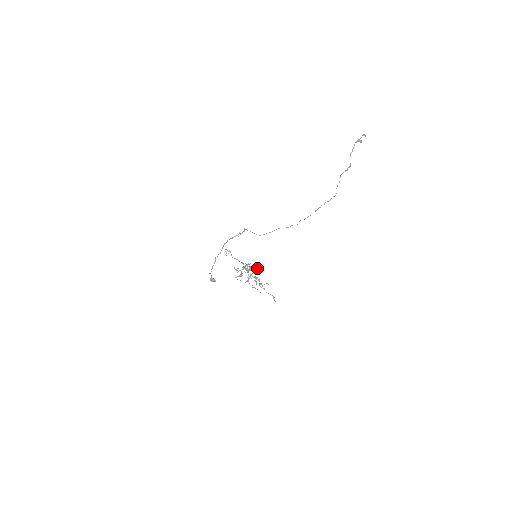
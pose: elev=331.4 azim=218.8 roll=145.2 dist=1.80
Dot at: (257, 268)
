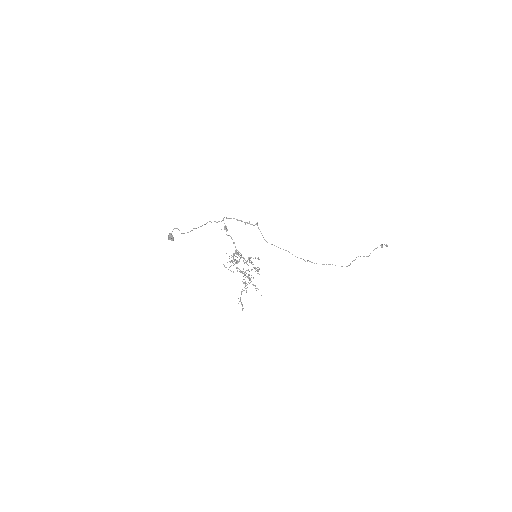
Dot at: occluded
